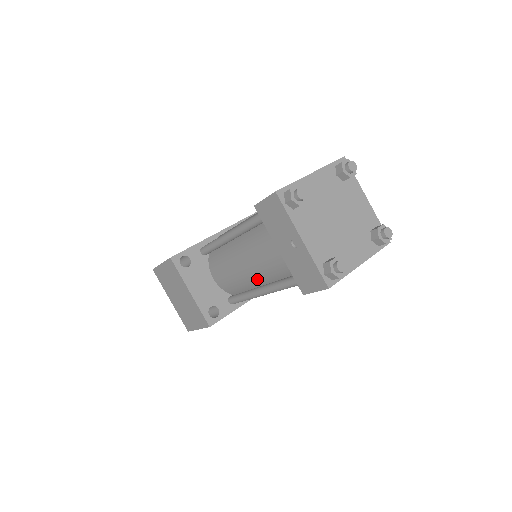
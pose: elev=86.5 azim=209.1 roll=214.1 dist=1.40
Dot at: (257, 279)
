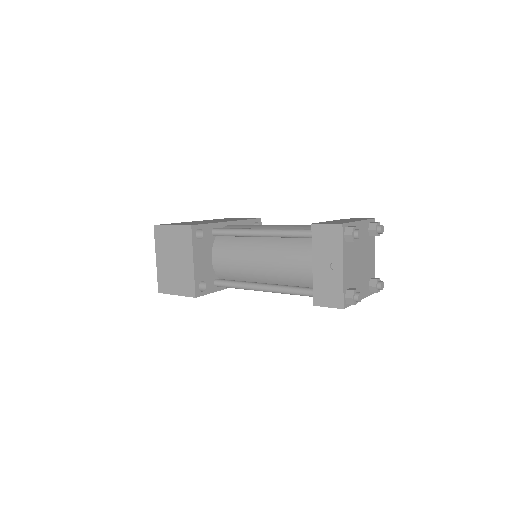
Dot at: (264, 276)
